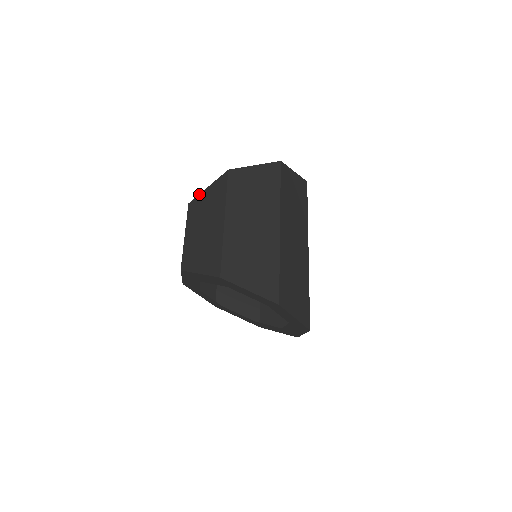
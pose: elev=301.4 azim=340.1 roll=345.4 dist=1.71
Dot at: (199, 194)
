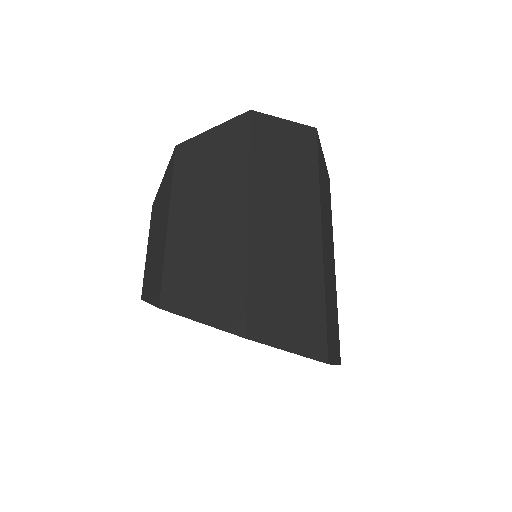
Dot at: (158, 189)
